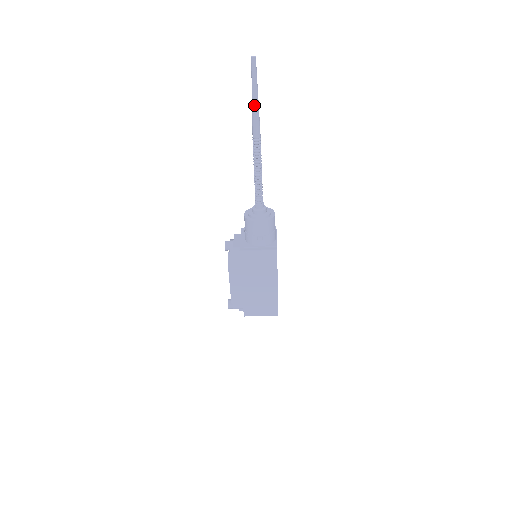
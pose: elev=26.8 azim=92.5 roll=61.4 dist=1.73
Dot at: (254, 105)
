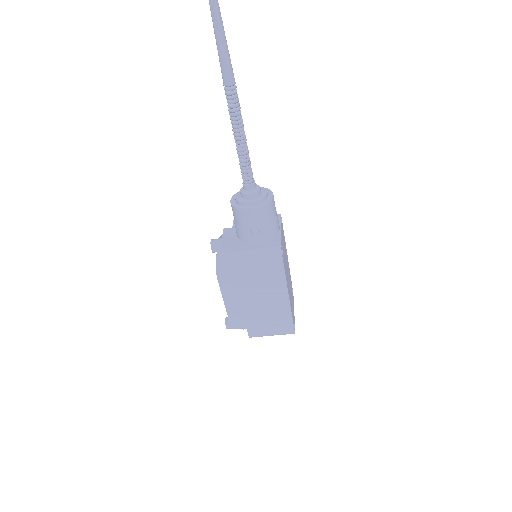
Dot at: (217, 33)
